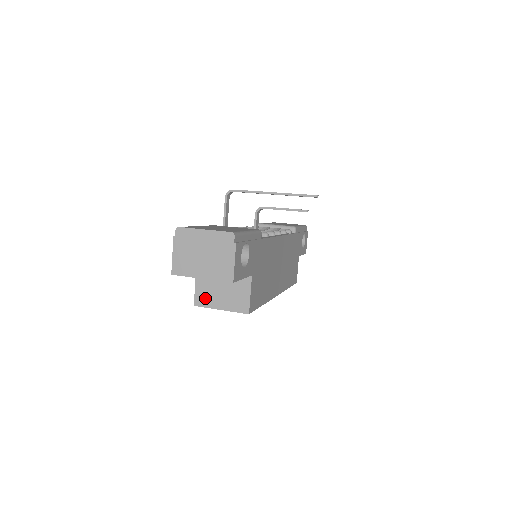
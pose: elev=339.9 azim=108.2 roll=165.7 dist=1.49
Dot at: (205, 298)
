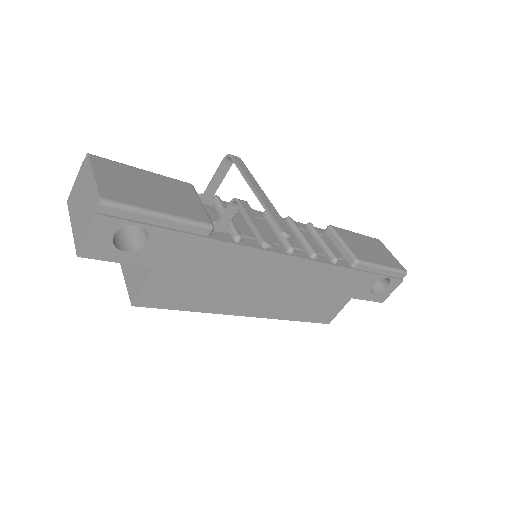
Dot at: occluded
